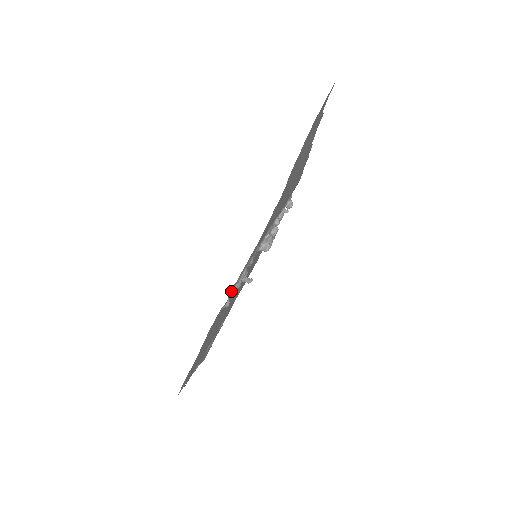
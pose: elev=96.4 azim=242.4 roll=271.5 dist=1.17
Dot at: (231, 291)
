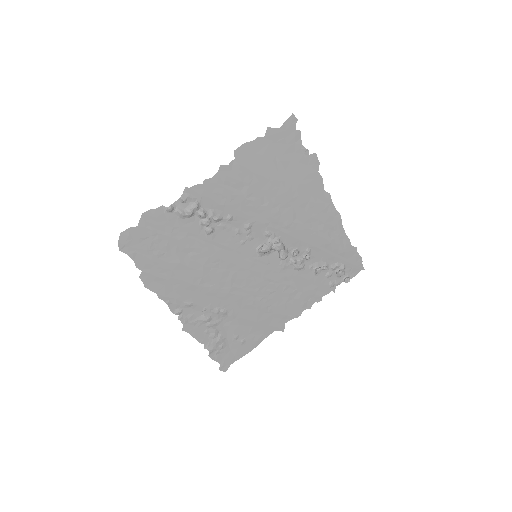
Dot at: (179, 207)
